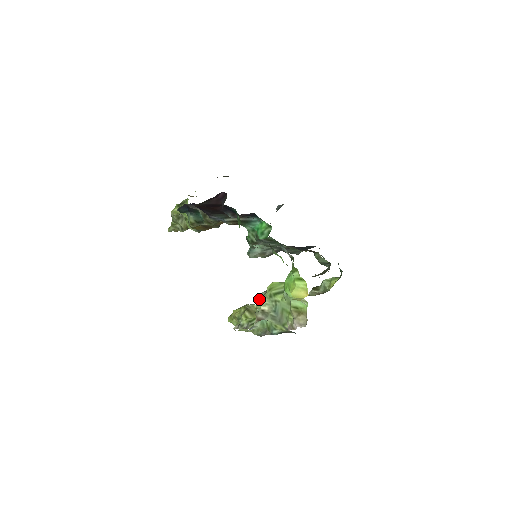
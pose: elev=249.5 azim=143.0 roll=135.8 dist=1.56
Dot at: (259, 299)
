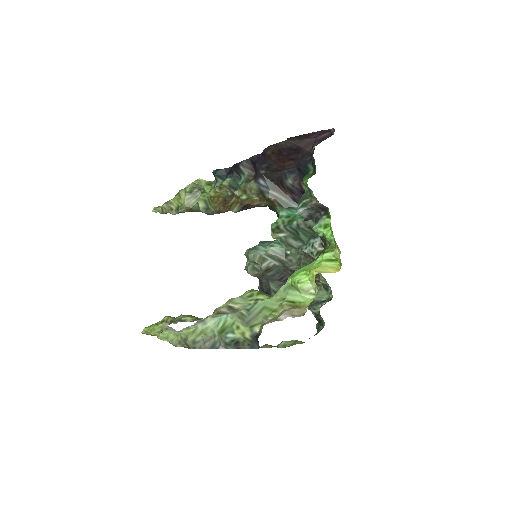
Dot at: (221, 306)
